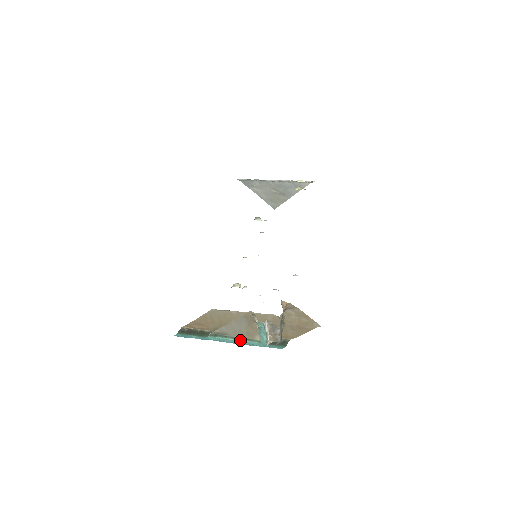
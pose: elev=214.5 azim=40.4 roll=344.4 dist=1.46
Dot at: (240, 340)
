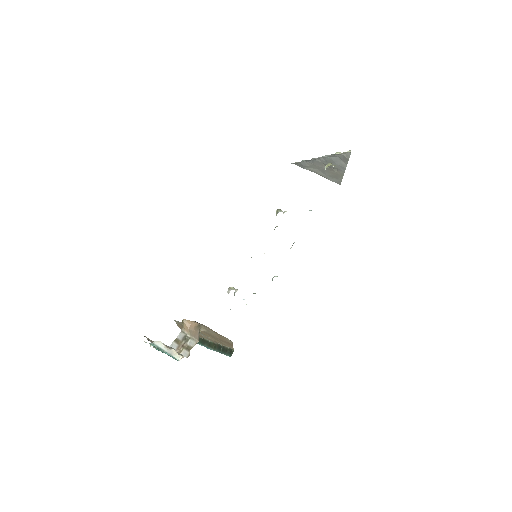
Dot at: (165, 353)
